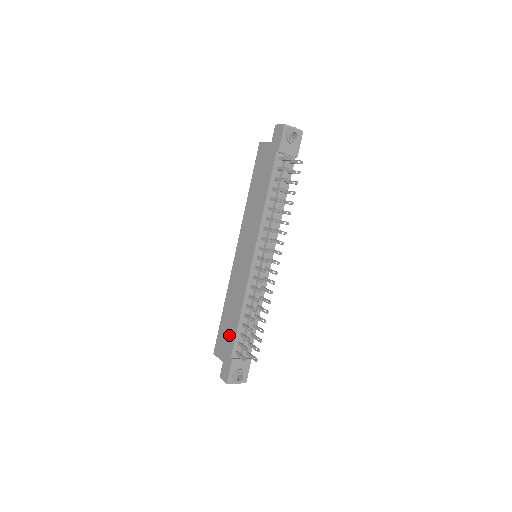
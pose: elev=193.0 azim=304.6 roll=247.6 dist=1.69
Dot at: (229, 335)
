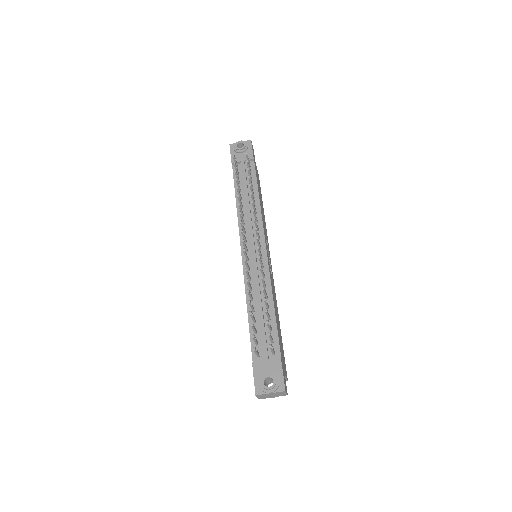
Dot at: occluded
